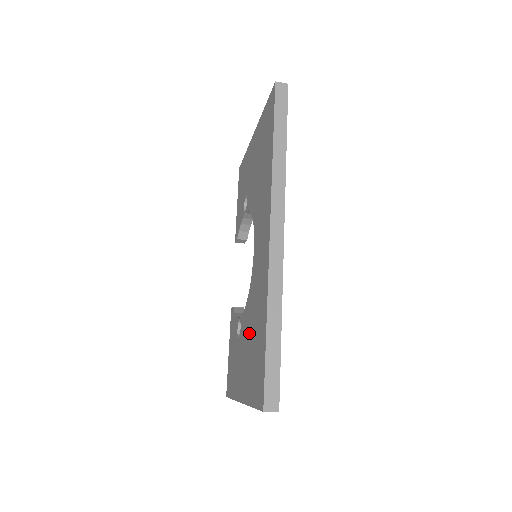
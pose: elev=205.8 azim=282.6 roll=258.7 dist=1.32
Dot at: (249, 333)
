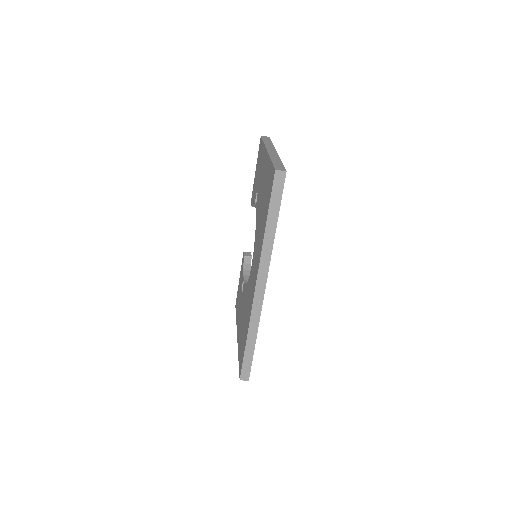
Dot at: (243, 313)
